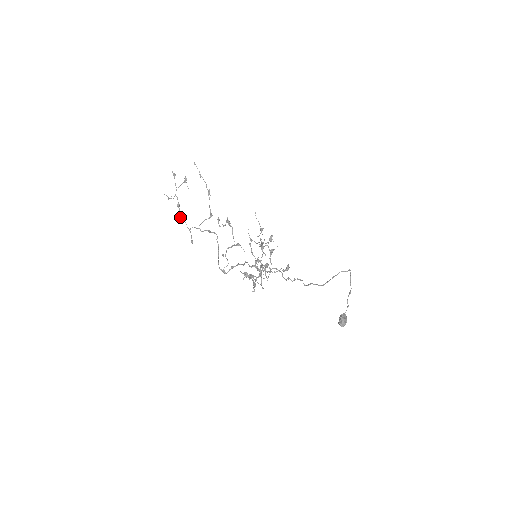
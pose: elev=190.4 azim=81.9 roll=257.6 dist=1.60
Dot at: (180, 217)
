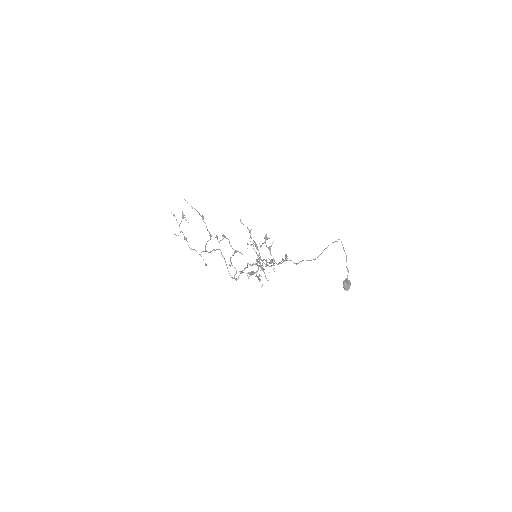
Dot at: (190, 248)
